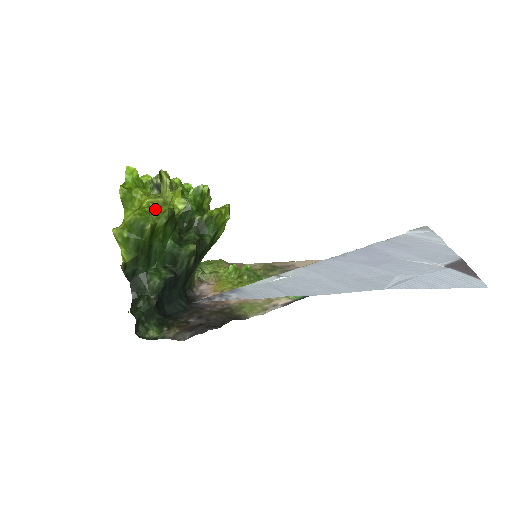
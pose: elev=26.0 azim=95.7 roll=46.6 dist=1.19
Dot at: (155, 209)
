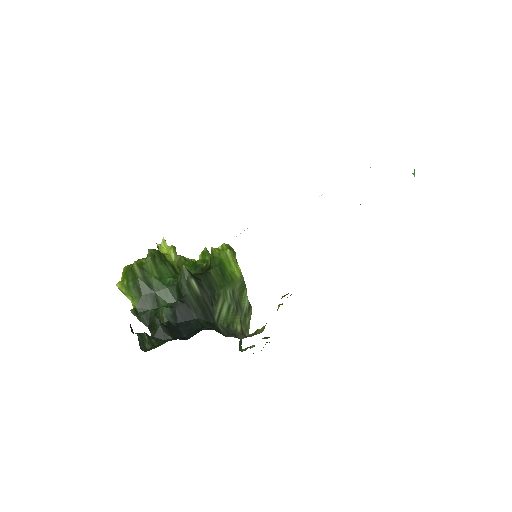
Dot at: occluded
